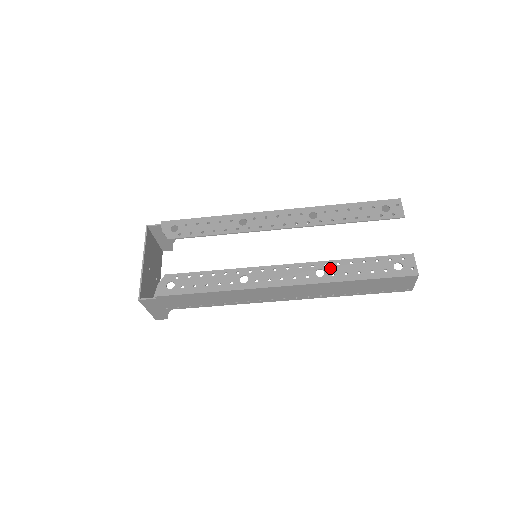
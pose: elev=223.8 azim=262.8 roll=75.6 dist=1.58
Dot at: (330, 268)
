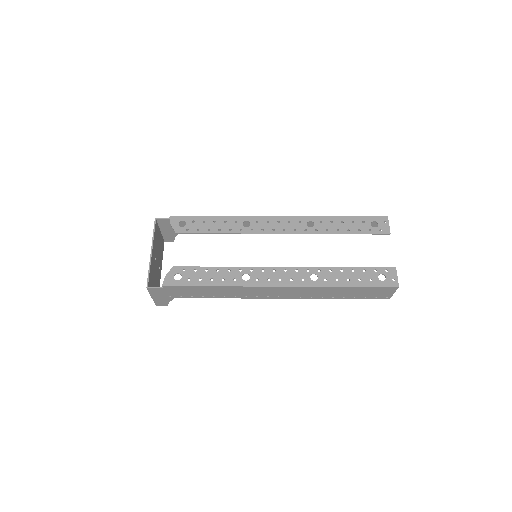
Dot at: (323, 274)
